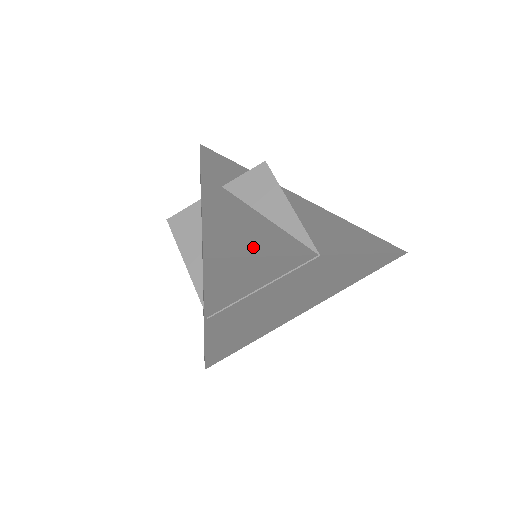
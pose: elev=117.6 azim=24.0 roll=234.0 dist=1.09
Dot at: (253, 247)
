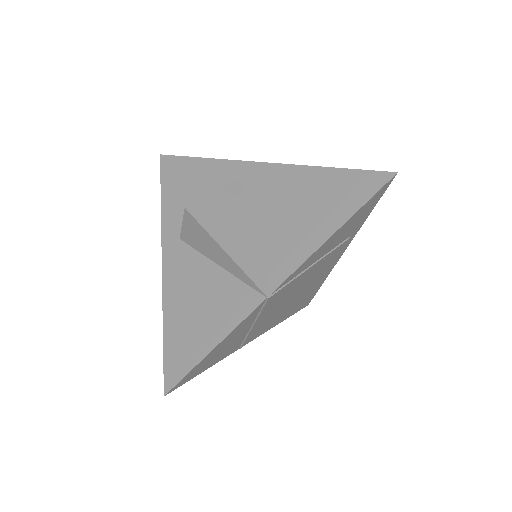
Dot at: (203, 341)
